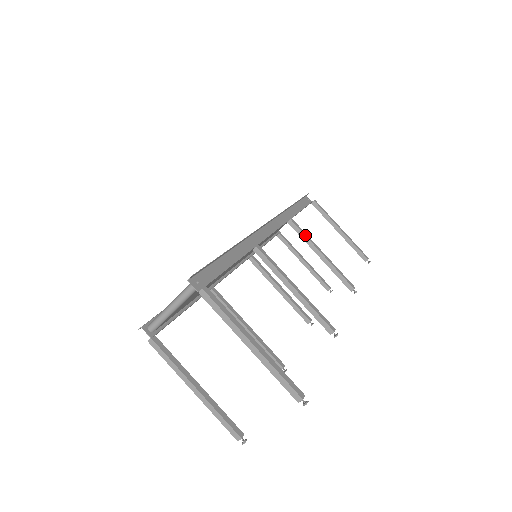
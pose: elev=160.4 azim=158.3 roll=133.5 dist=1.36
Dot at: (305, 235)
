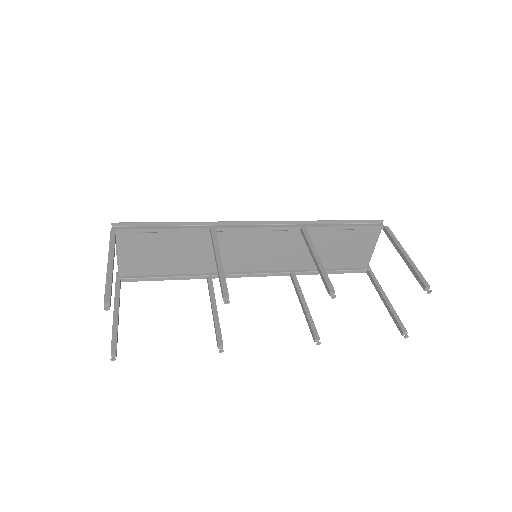
Dot at: (307, 240)
